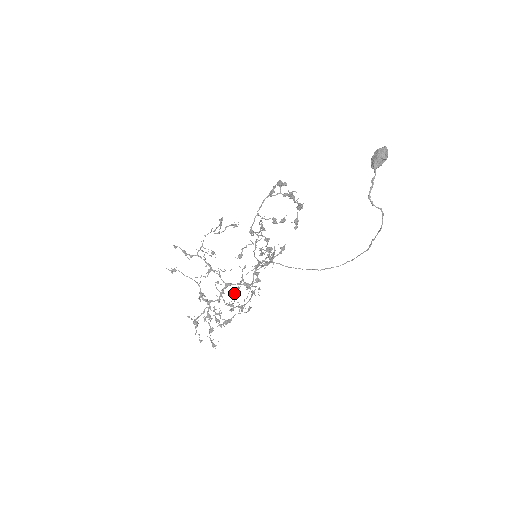
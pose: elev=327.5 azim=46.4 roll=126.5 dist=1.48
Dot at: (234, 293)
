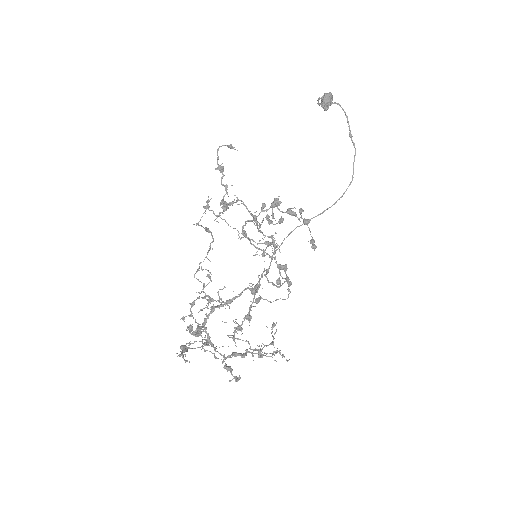
Dot at: occluded
